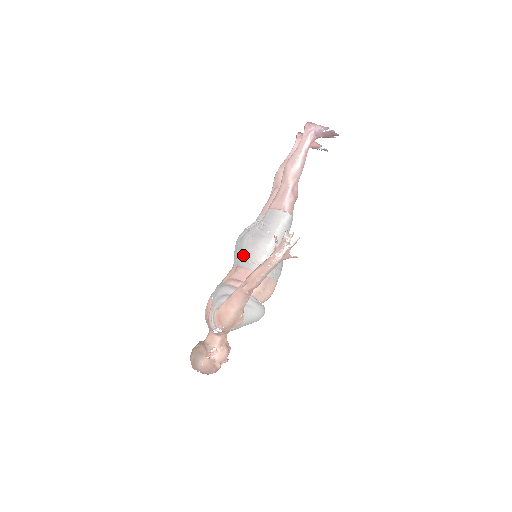
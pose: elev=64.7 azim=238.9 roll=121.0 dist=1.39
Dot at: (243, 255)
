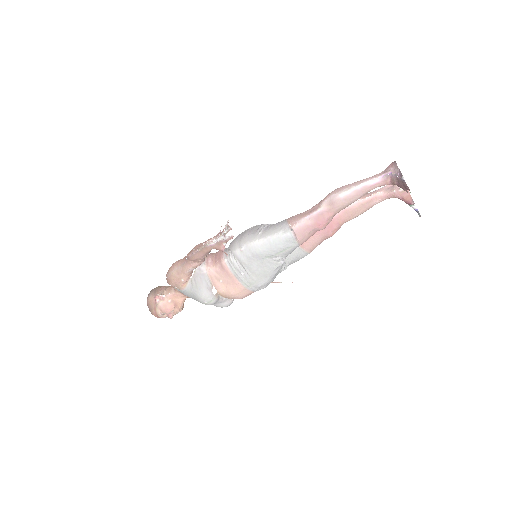
Dot at: occluded
